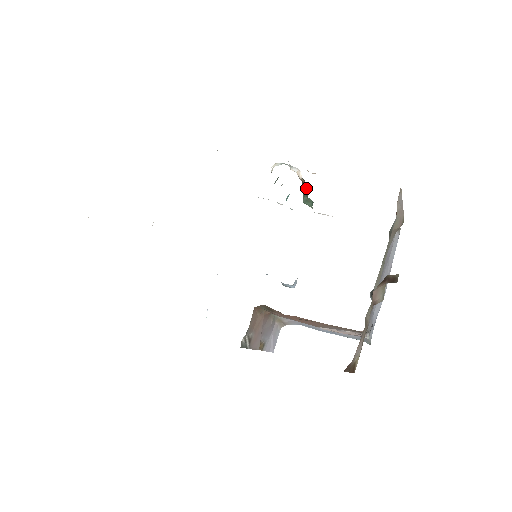
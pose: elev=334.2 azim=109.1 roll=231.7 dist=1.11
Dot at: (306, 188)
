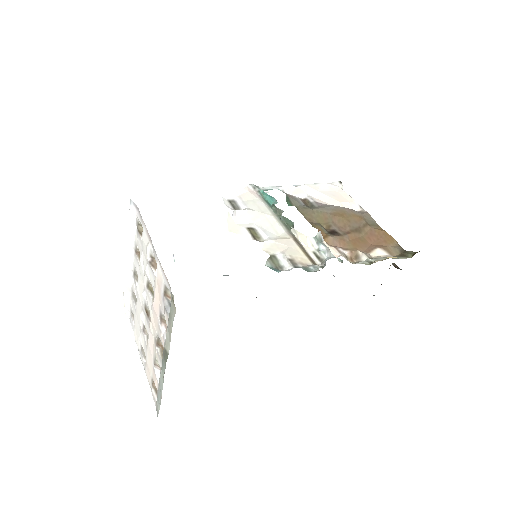
Dot at: occluded
